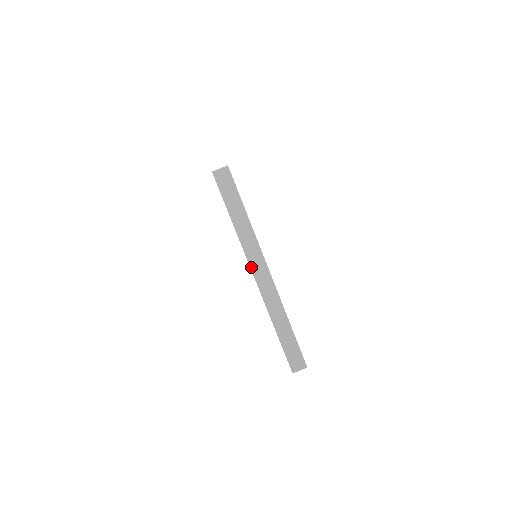
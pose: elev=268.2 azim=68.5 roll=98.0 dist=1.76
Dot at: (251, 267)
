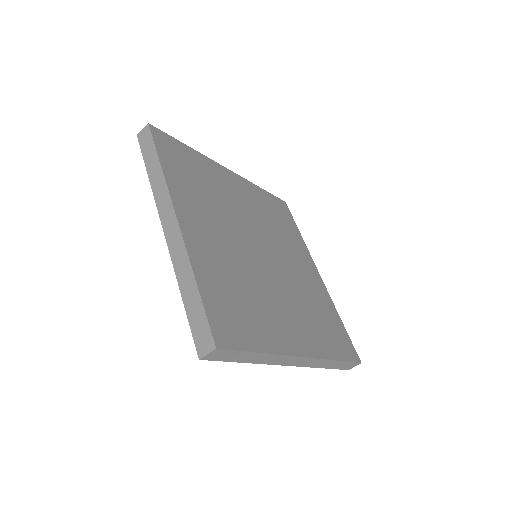
Dot at: (284, 365)
